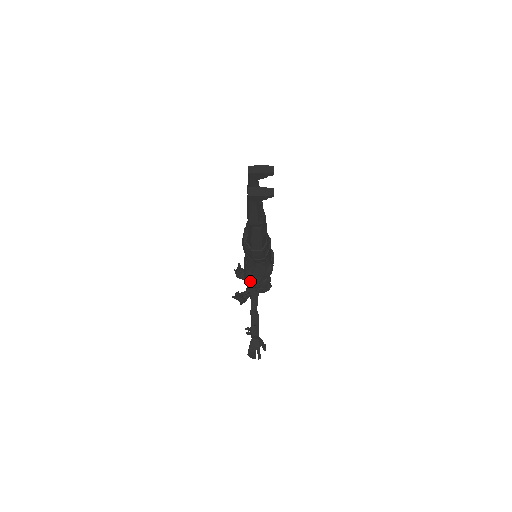
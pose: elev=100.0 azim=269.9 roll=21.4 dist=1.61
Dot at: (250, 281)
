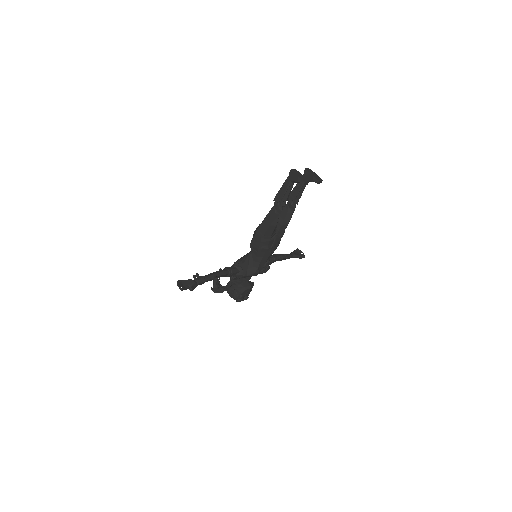
Dot at: (235, 266)
